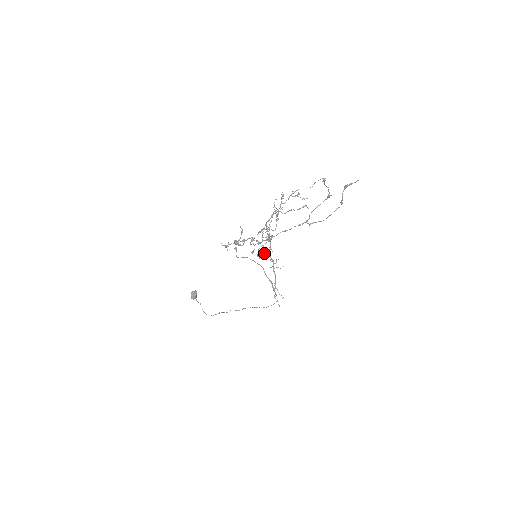
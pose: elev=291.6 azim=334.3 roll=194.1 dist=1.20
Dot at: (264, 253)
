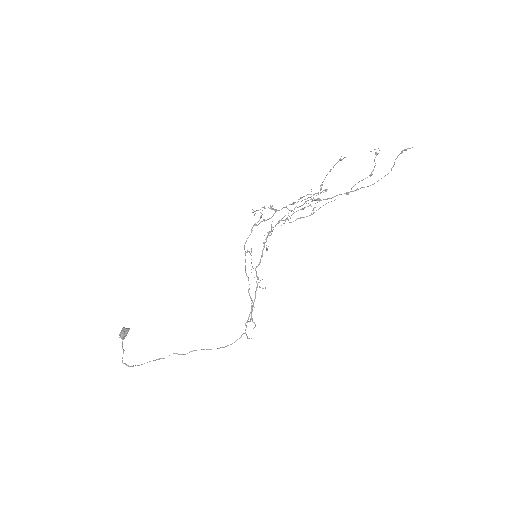
Dot at: occluded
